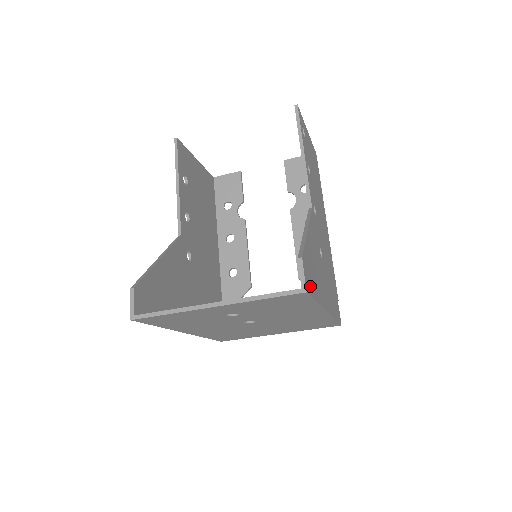
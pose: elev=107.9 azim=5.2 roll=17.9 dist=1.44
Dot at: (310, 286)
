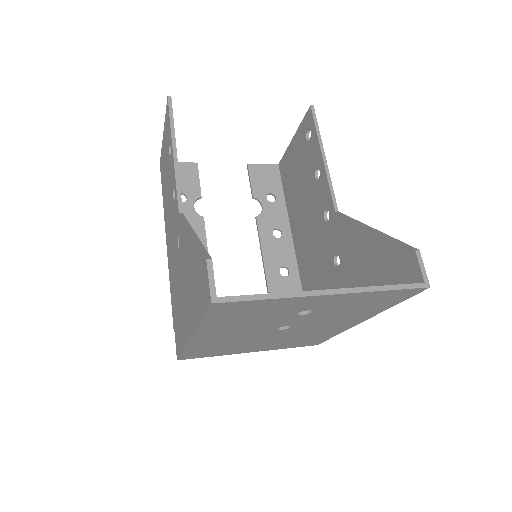
Dot at: occluded
